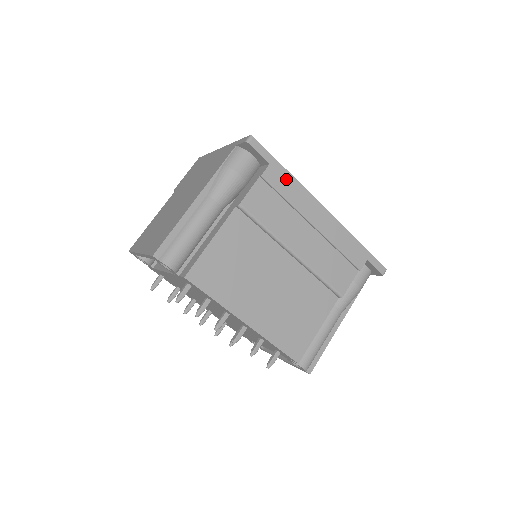
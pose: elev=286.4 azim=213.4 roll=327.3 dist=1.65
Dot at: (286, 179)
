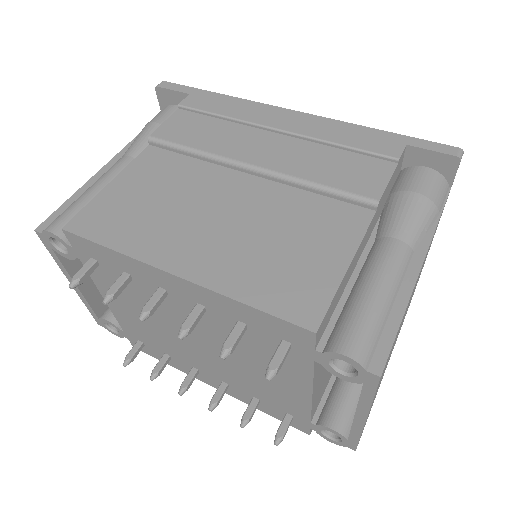
Dot at: (217, 100)
